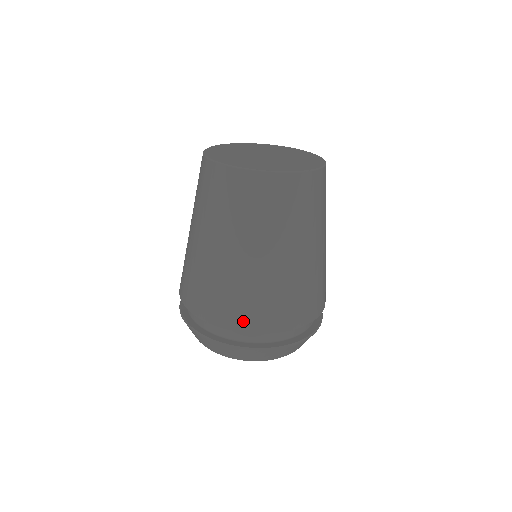
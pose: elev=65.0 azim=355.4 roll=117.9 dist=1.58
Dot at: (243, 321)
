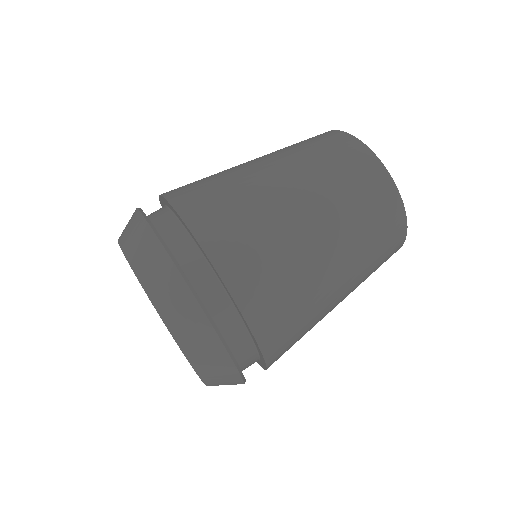
Dot at: (258, 307)
